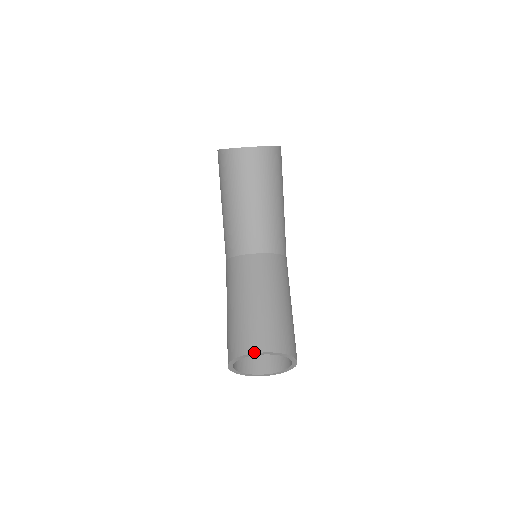
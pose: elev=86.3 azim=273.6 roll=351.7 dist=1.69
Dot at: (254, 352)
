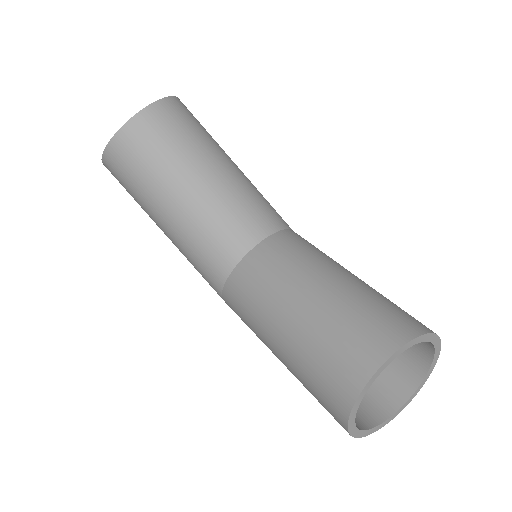
Dot at: (374, 370)
